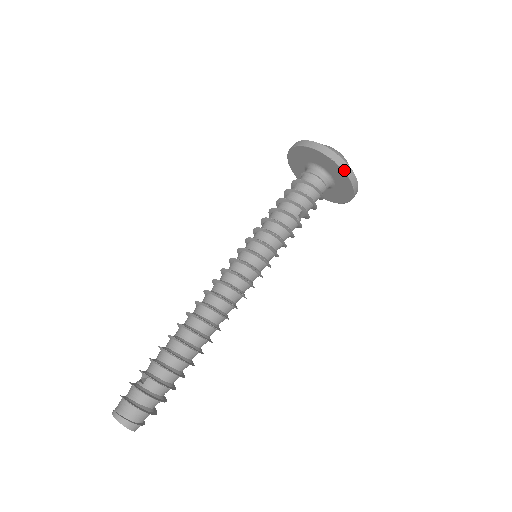
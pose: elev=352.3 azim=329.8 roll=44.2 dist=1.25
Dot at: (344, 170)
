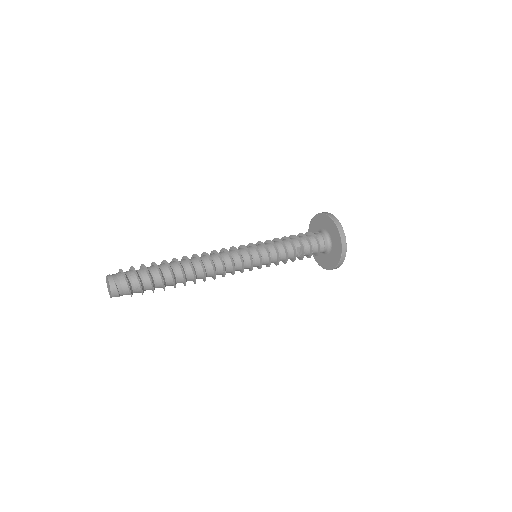
Dot at: (339, 231)
